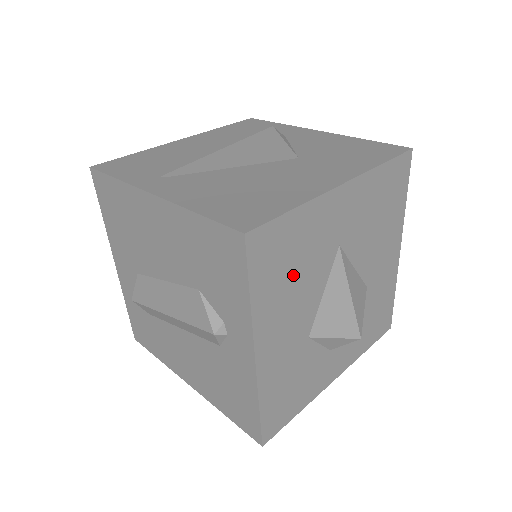
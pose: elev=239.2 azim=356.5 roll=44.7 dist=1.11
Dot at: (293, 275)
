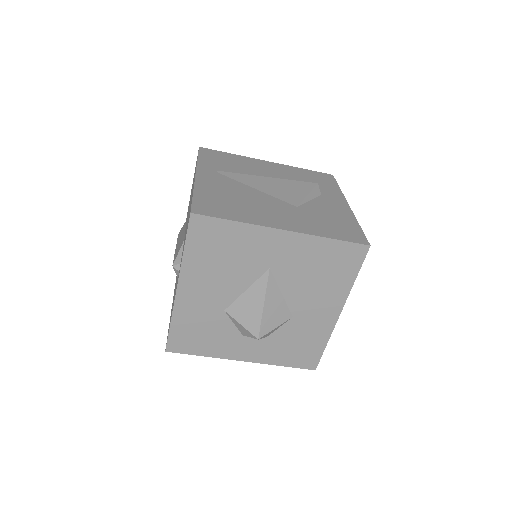
Dot at: (222, 260)
